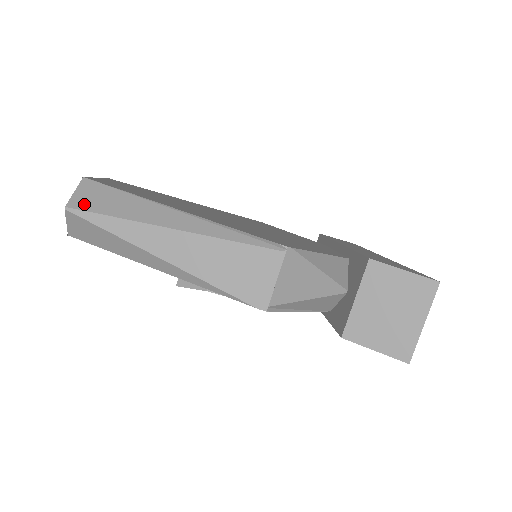
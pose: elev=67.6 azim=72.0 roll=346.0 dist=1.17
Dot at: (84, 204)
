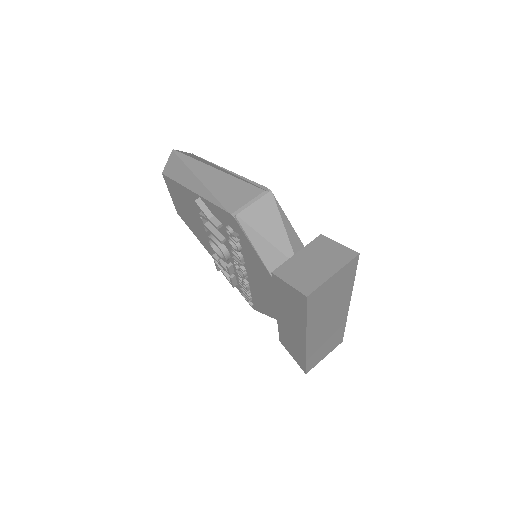
Dot at: (183, 153)
